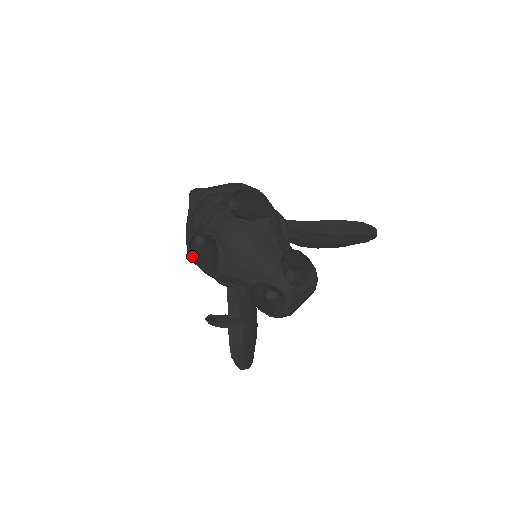
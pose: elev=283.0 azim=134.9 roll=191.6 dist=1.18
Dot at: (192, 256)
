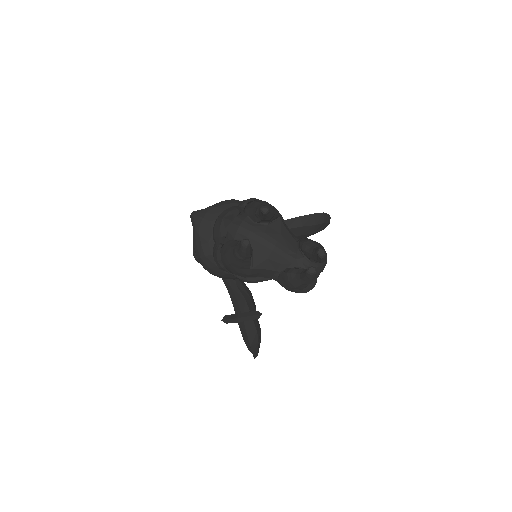
Dot at: (228, 261)
